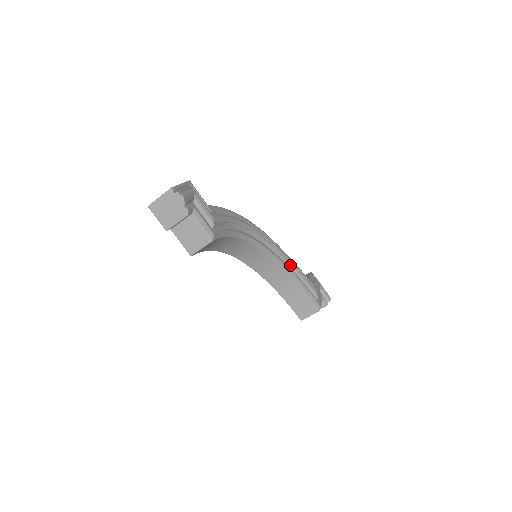
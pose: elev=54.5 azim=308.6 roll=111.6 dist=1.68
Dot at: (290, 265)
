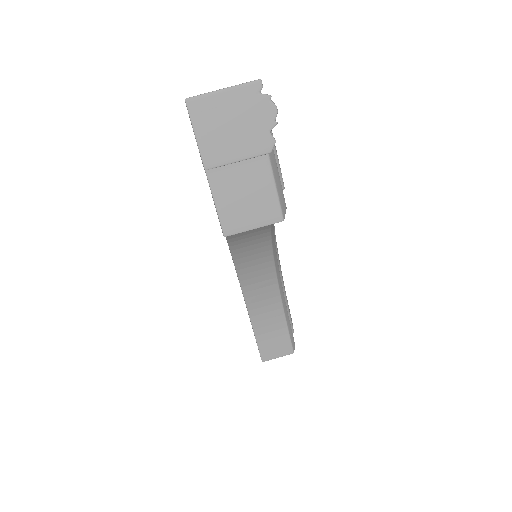
Dot at: (281, 280)
